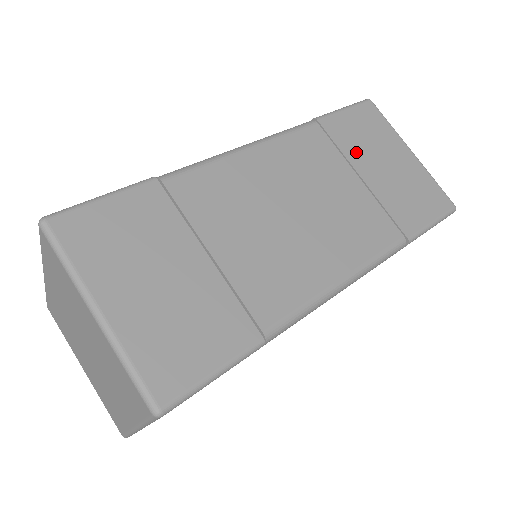
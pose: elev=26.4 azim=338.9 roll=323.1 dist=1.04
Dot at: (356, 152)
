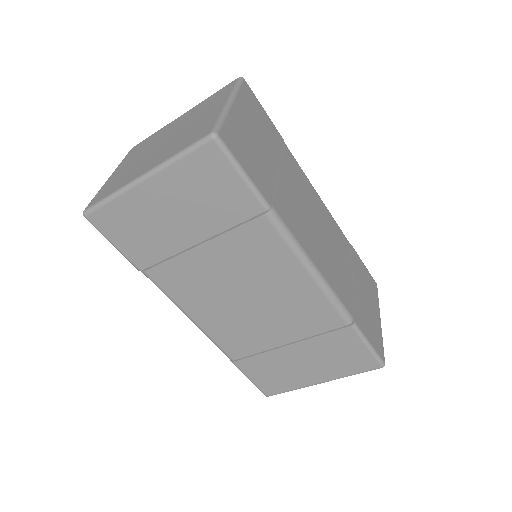
Dot at: (358, 274)
